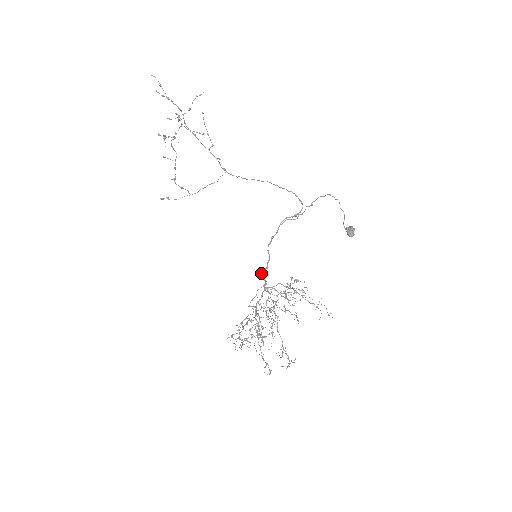
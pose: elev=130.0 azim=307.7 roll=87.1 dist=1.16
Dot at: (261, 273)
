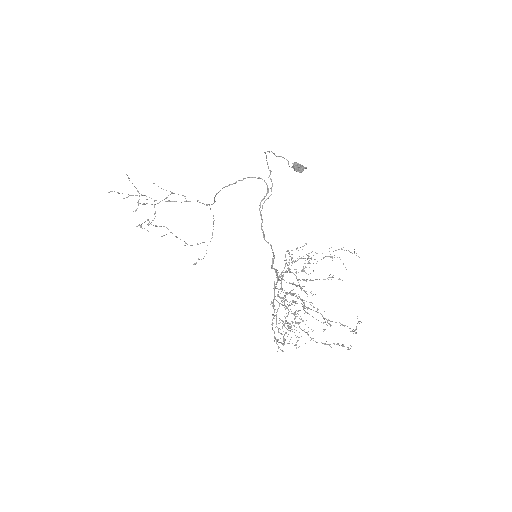
Dot at: occluded
